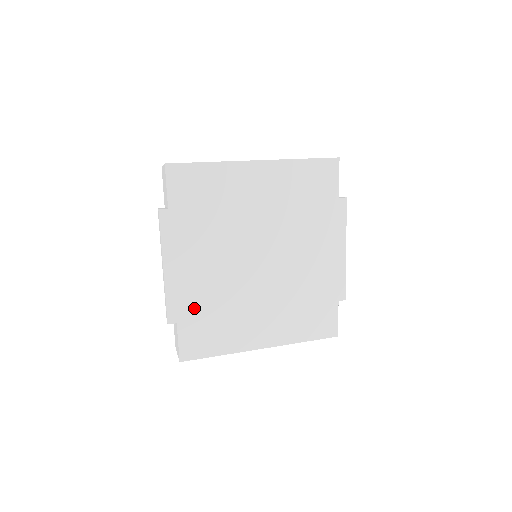
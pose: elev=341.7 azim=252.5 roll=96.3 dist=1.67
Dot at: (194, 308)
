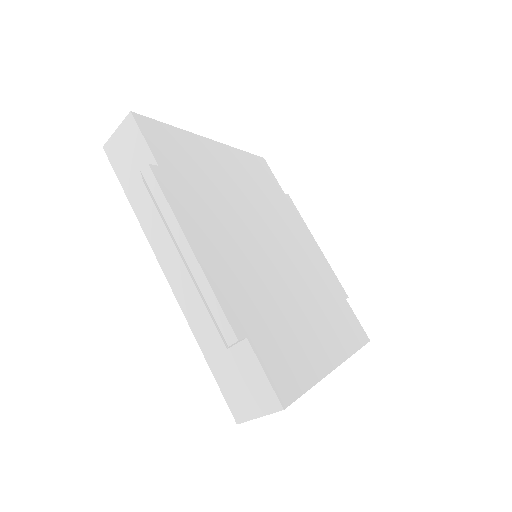
Dot at: (251, 311)
